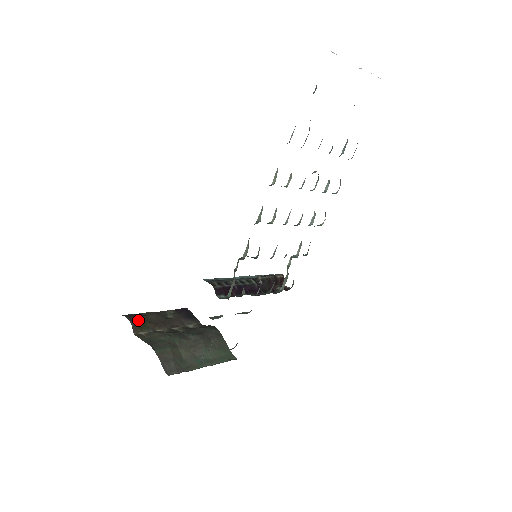
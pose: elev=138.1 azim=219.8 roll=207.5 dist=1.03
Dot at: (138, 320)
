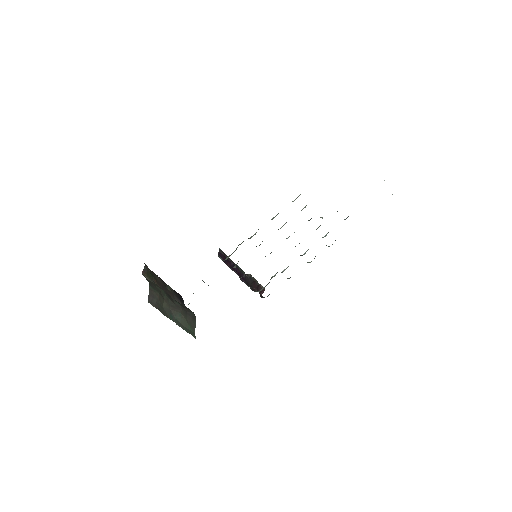
Dot at: (149, 270)
